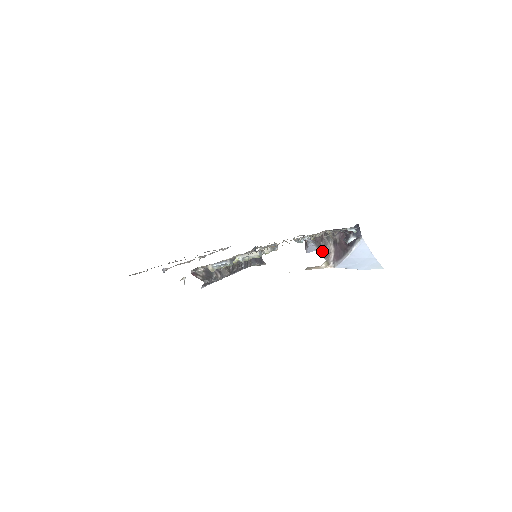
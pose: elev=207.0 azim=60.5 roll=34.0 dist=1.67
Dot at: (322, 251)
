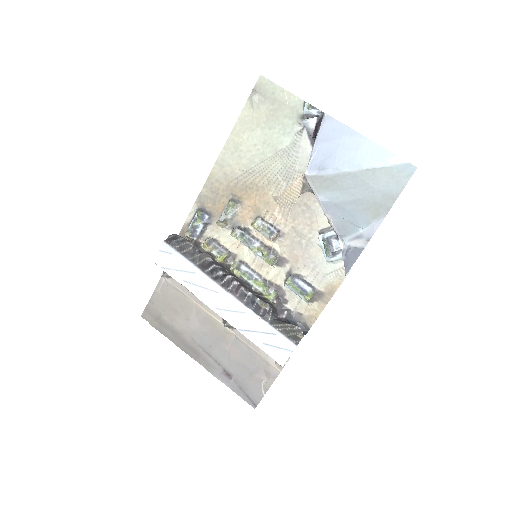
Dot at: occluded
